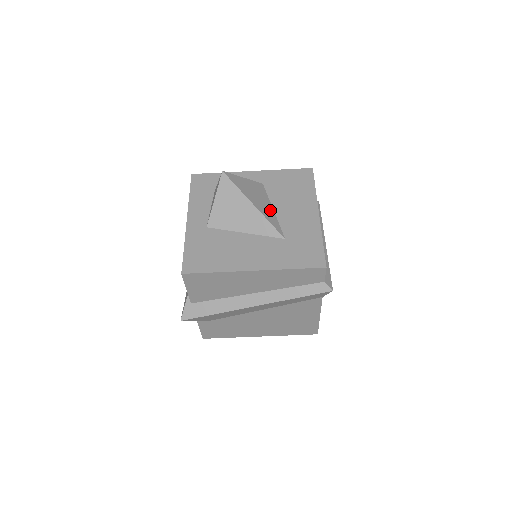
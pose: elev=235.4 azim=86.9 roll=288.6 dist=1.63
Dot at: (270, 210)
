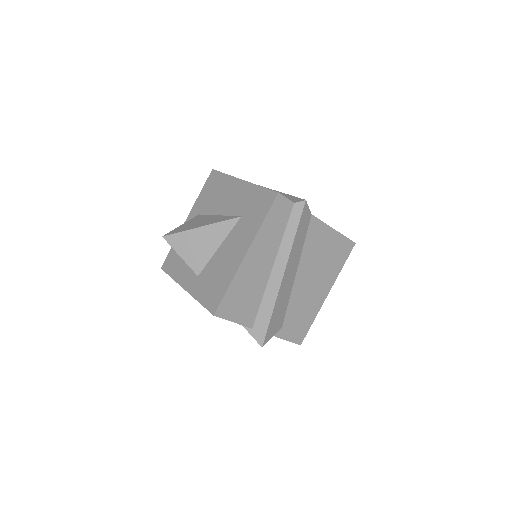
Dot at: (216, 218)
